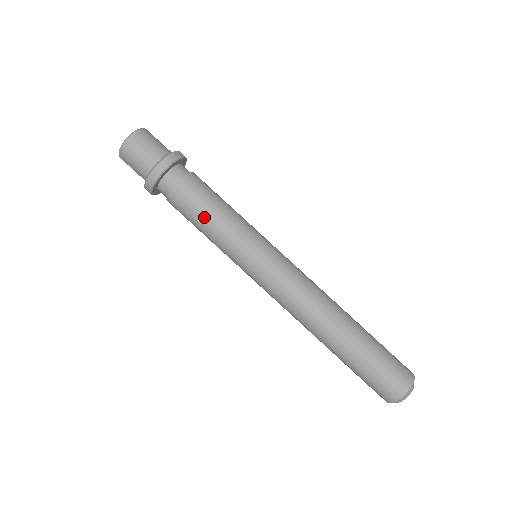
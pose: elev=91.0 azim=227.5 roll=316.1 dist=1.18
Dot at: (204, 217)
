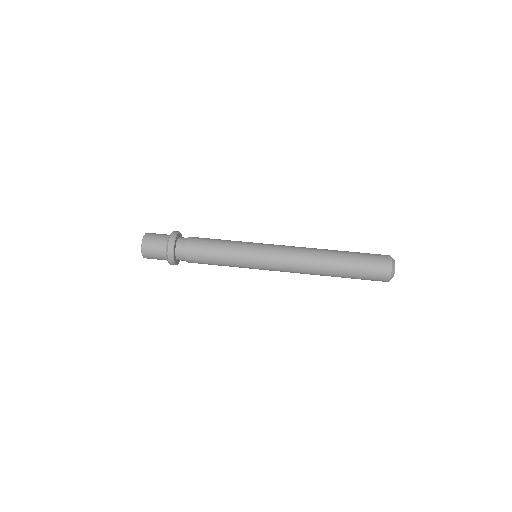
Dot at: (214, 245)
